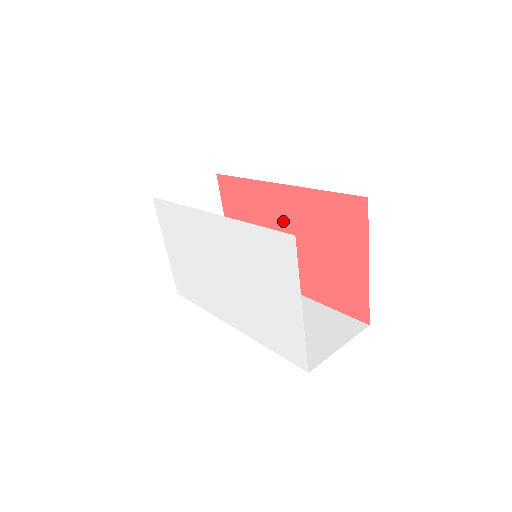
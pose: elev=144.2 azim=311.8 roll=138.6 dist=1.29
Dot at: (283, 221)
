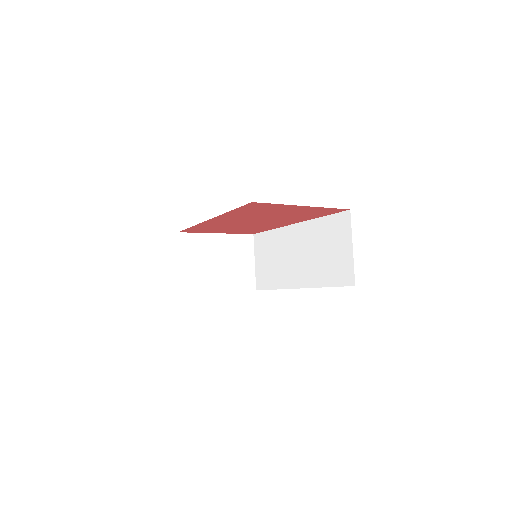
Dot at: (238, 221)
